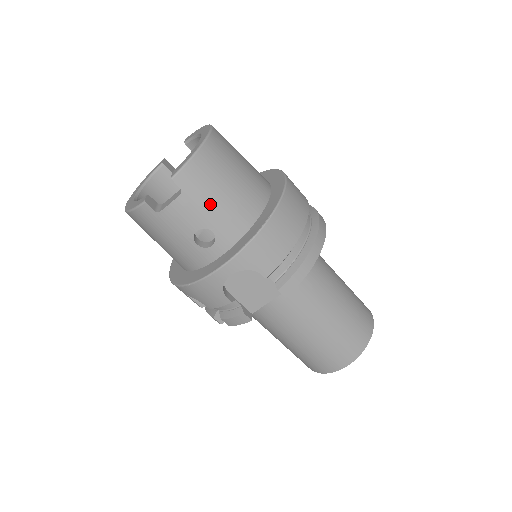
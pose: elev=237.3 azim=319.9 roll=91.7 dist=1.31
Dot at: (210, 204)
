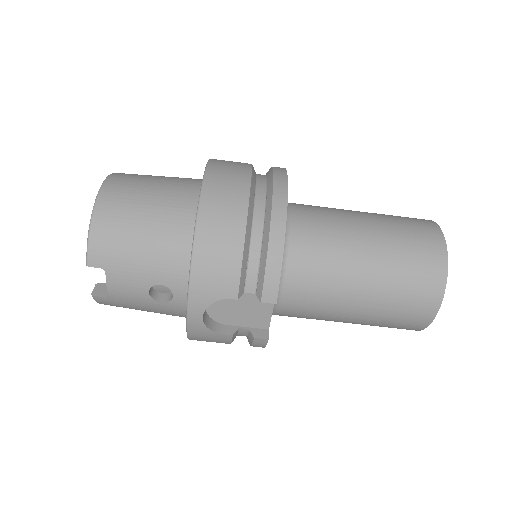
Dot at: (137, 263)
